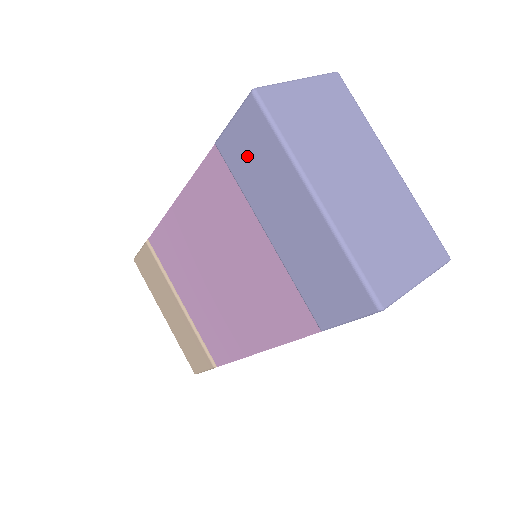
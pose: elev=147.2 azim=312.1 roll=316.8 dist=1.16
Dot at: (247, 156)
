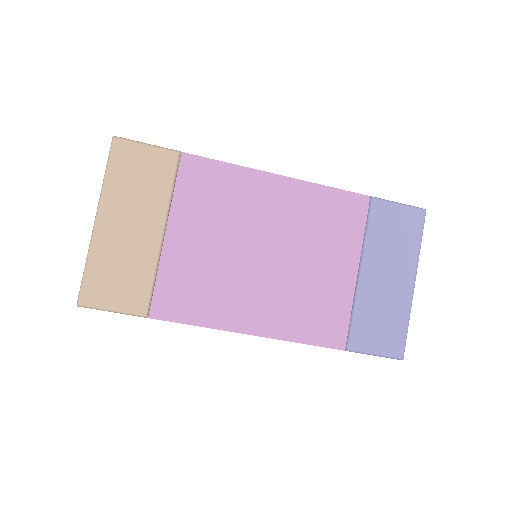
Dot at: (392, 228)
